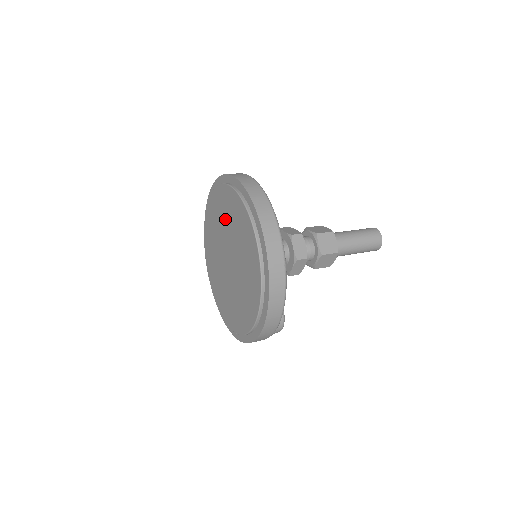
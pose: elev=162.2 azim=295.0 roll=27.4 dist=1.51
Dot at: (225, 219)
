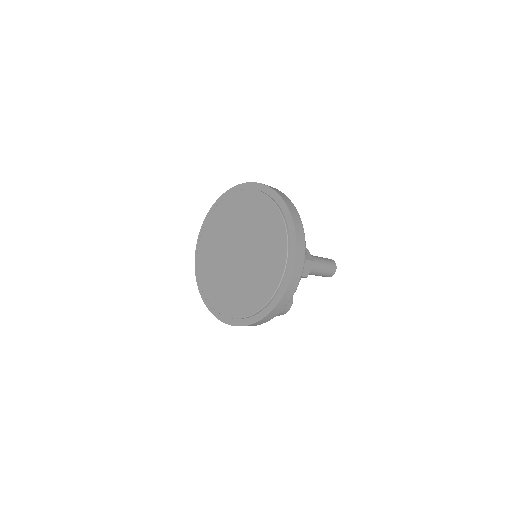
Dot at: (233, 220)
